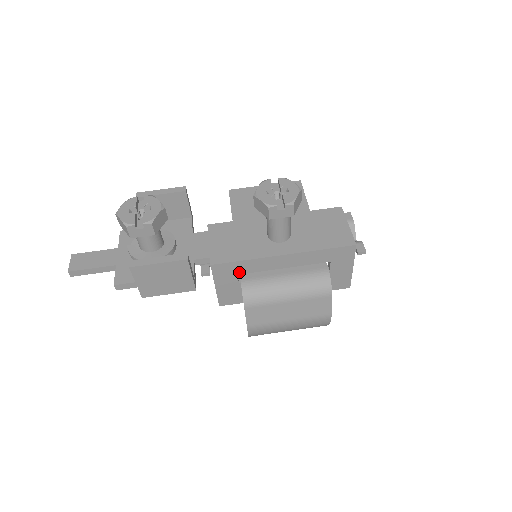
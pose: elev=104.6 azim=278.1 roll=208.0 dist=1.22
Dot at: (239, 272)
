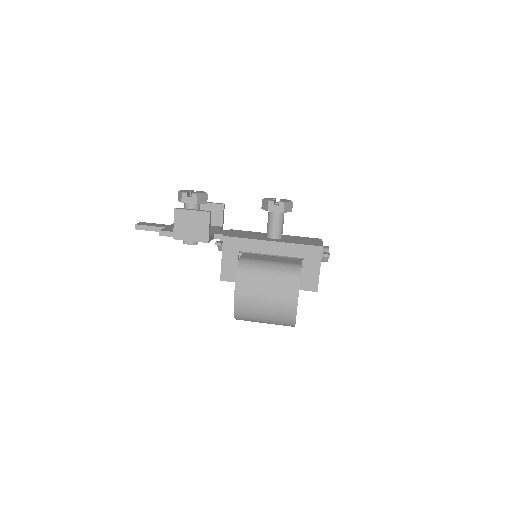
Dot at: (240, 249)
